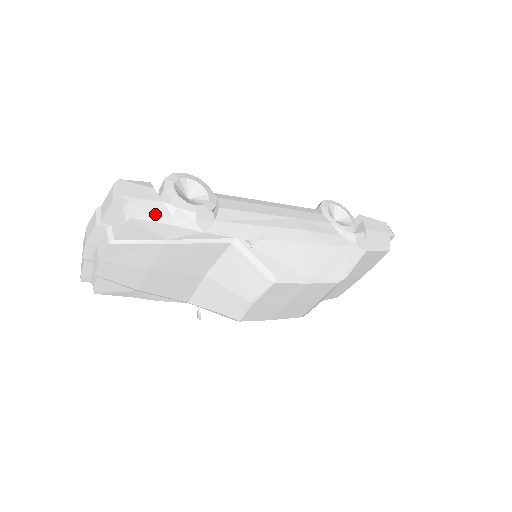
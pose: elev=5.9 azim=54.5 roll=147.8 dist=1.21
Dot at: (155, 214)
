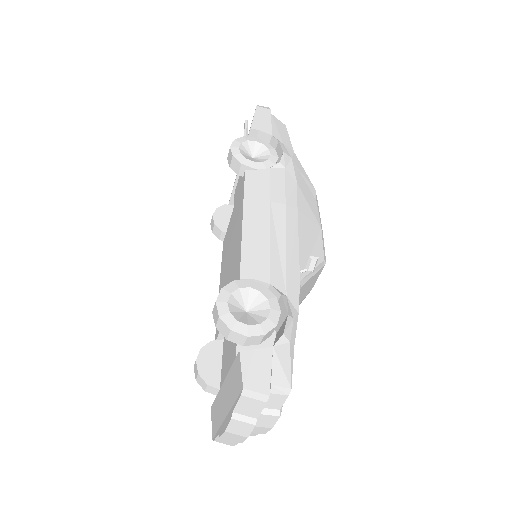
Dot at: (287, 361)
